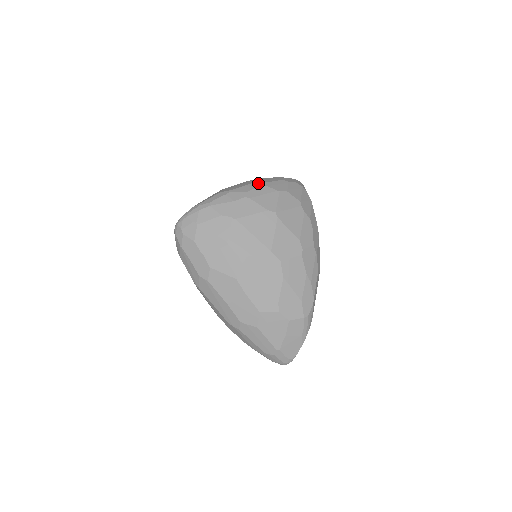
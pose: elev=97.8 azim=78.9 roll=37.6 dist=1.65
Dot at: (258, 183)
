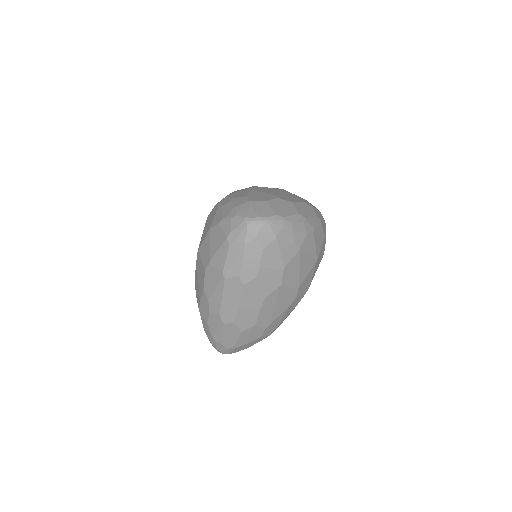
Dot at: (318, 219)
